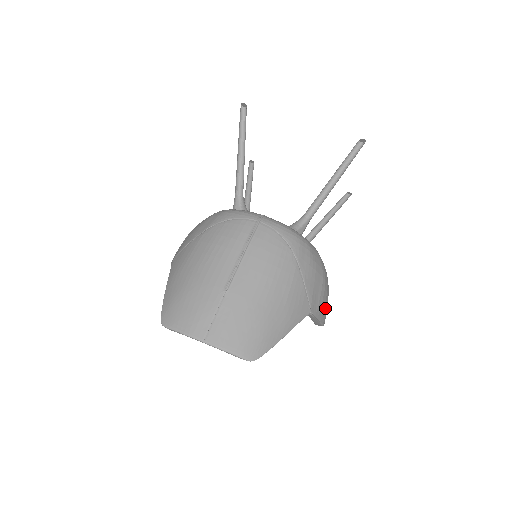
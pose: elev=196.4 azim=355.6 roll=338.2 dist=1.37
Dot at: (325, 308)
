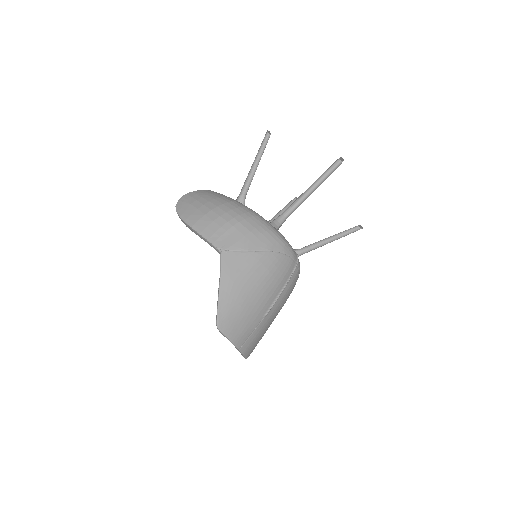
Dot at: occluded
